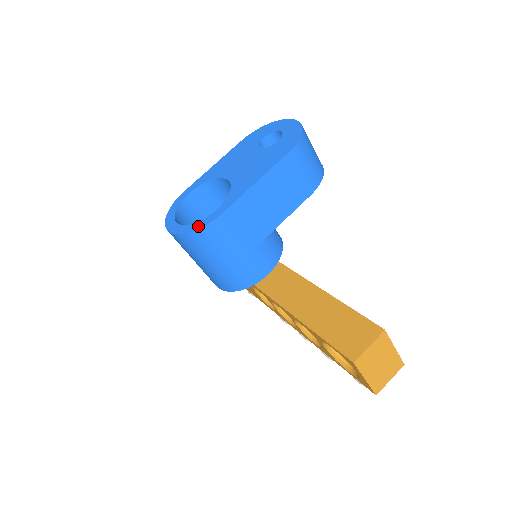
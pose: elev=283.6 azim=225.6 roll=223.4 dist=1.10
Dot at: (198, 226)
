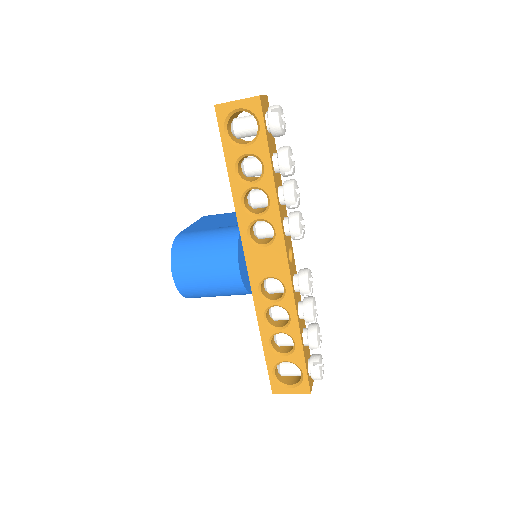
Dot at: (173, 247)
